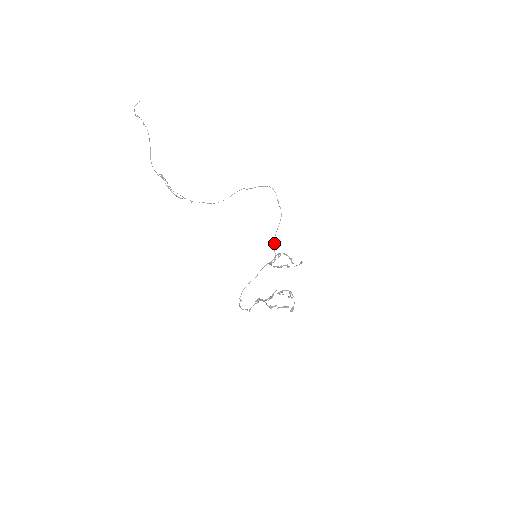
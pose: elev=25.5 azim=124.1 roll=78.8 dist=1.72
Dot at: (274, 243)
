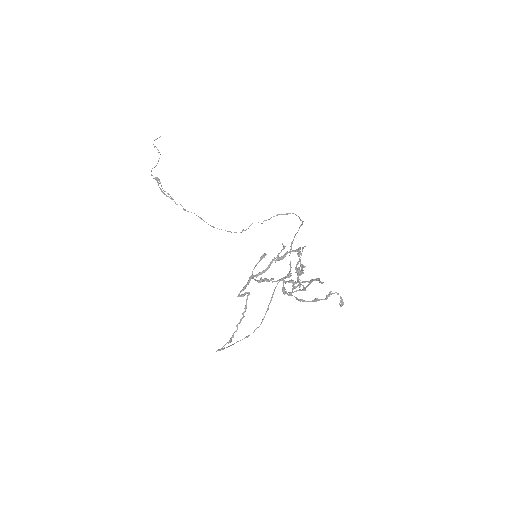
Dot at: occluded
